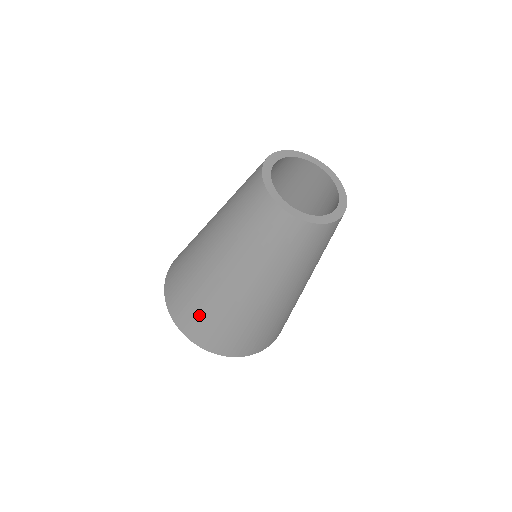
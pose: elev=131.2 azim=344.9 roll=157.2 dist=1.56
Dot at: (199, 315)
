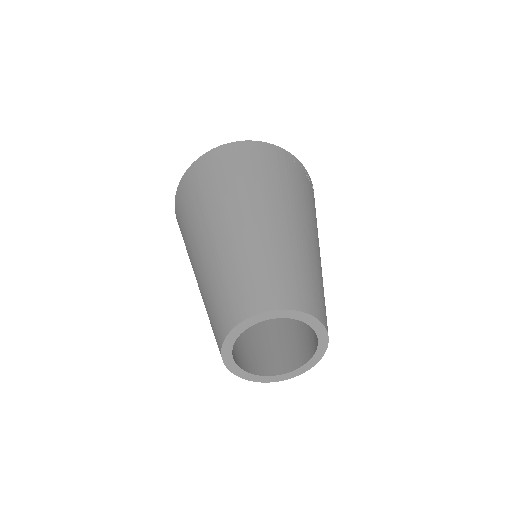
Dot at: (182, 230)
